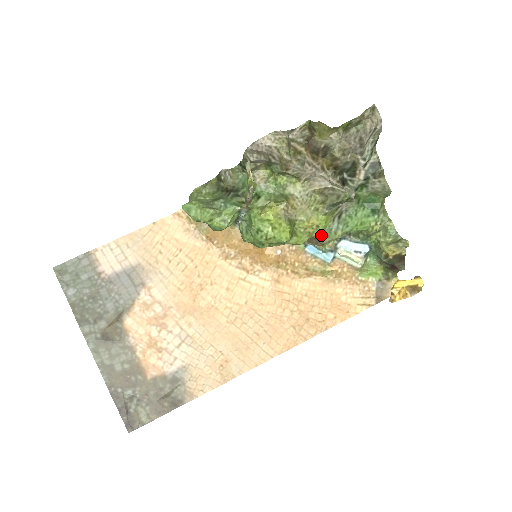
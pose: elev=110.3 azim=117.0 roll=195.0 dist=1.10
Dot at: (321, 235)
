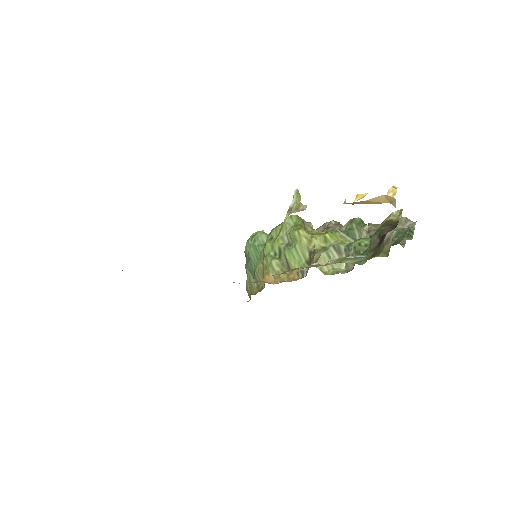
Dot at: occluded
